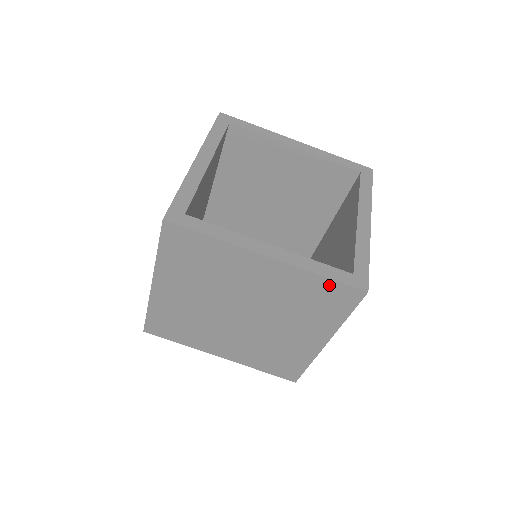
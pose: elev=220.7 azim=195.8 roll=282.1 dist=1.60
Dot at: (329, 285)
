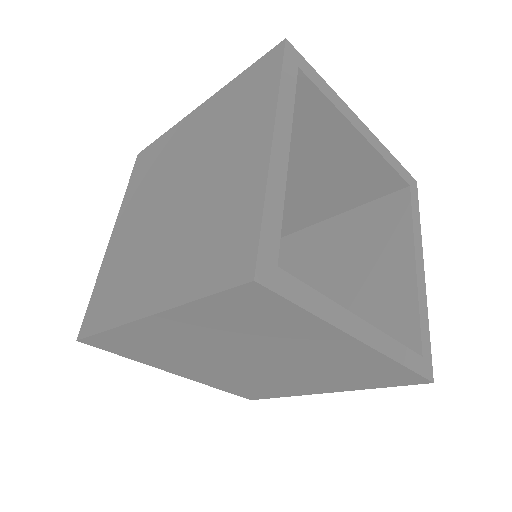
Dot at: (400, 371)
